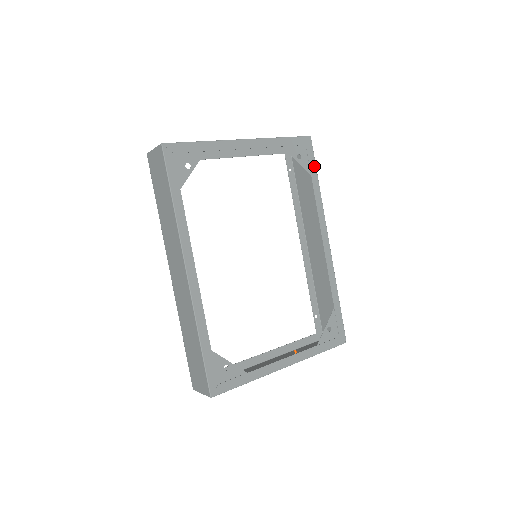
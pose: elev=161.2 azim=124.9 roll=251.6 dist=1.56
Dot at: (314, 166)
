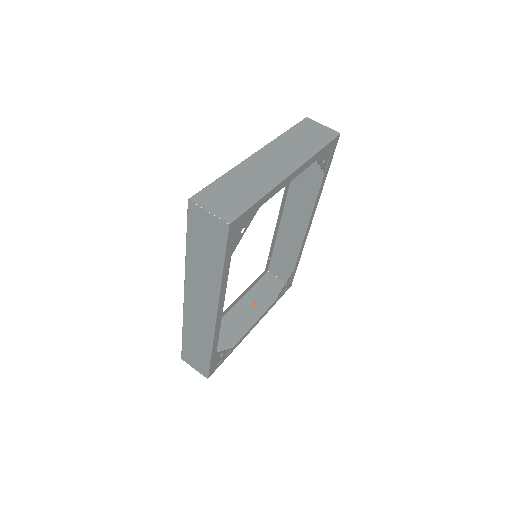
Dot at: (330, 163)
